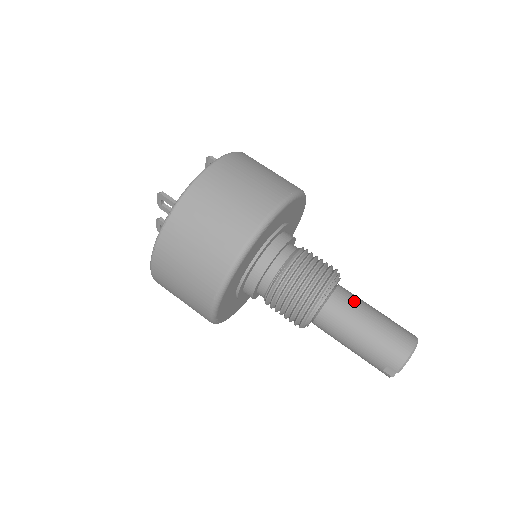
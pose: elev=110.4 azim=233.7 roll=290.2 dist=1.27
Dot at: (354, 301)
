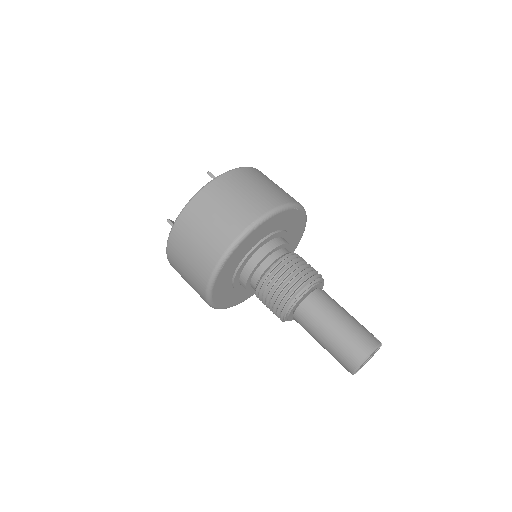
Dot at: (319, 311)
